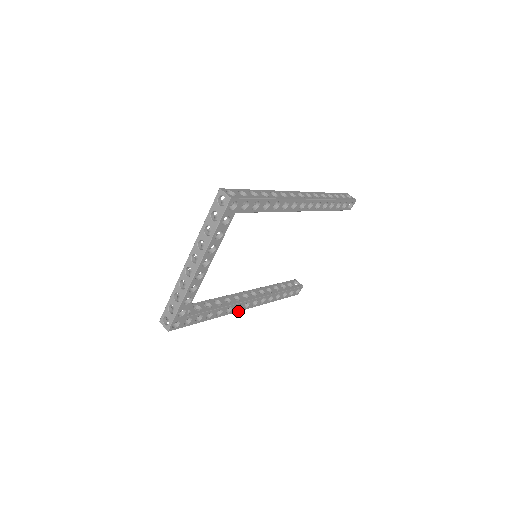
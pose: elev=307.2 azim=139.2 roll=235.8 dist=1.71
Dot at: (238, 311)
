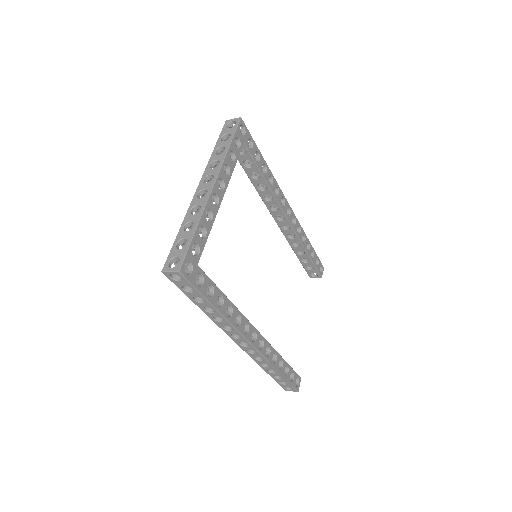
Dot at: (246, 339)
